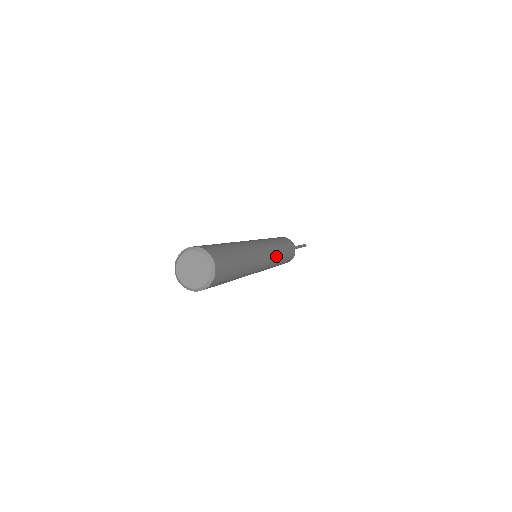
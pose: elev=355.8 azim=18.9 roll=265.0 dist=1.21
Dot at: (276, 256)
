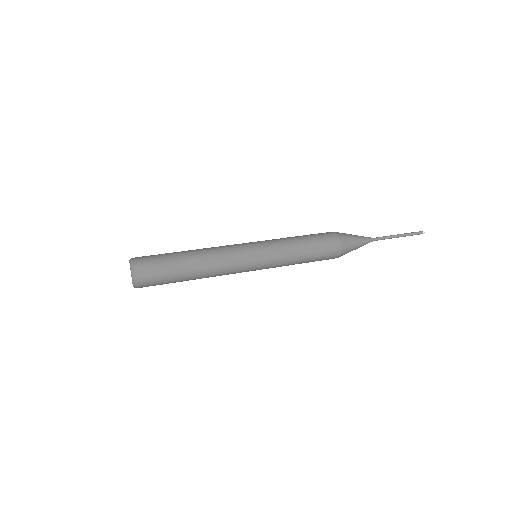
Dot at: (276, 256)
